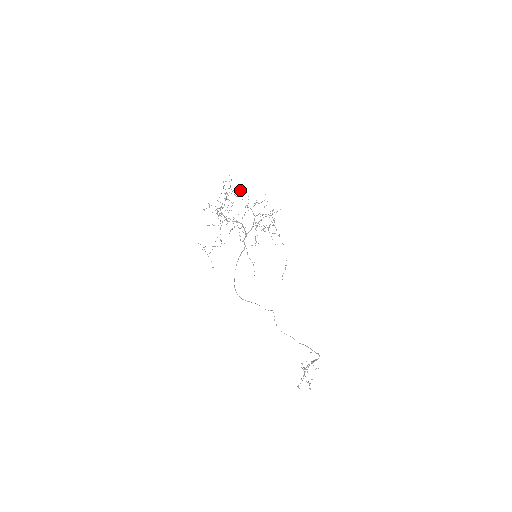
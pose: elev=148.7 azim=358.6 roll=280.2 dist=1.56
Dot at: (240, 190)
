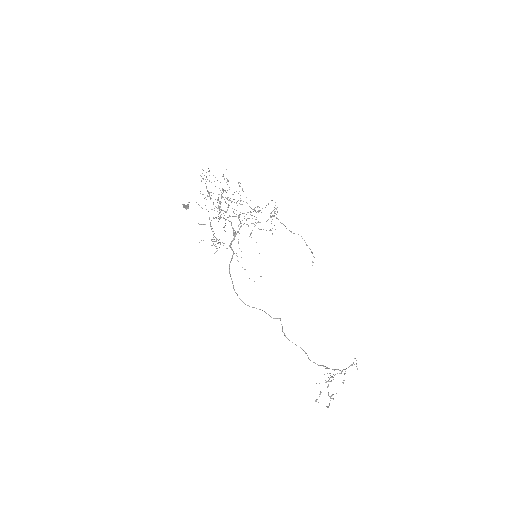
Dot at: (186, 207)
